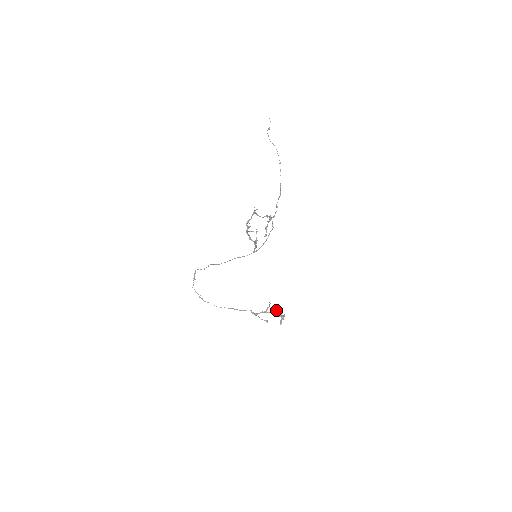
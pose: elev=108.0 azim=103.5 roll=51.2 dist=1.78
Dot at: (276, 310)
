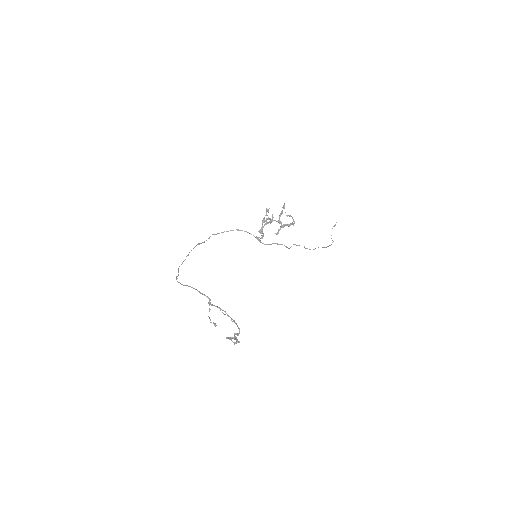
Dot at: occluded
